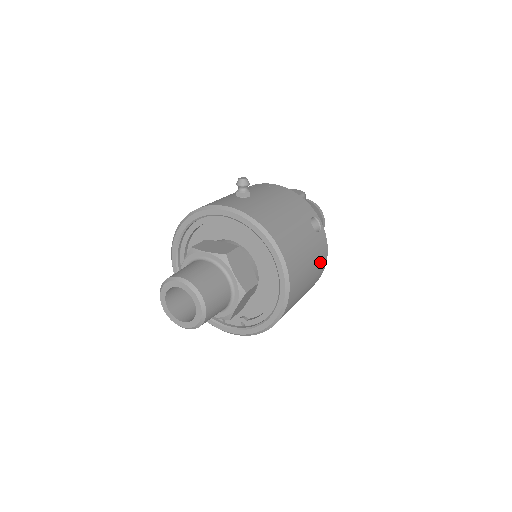
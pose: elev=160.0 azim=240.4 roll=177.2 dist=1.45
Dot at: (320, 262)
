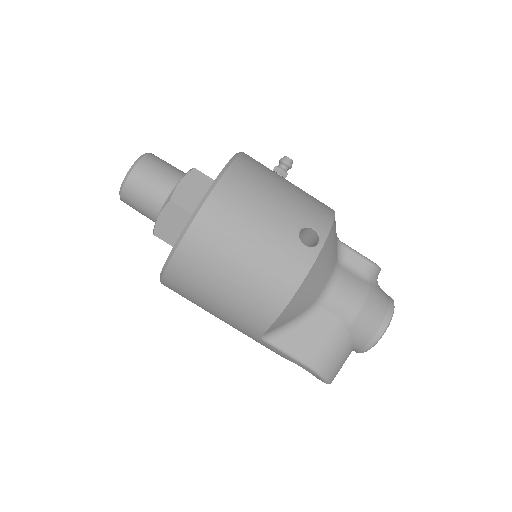
Dot at: (276, 275)
